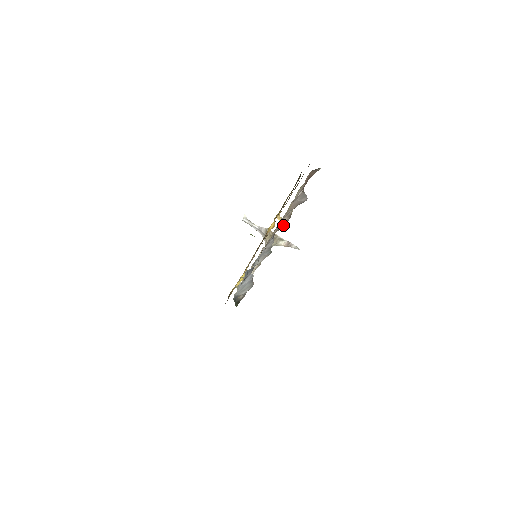
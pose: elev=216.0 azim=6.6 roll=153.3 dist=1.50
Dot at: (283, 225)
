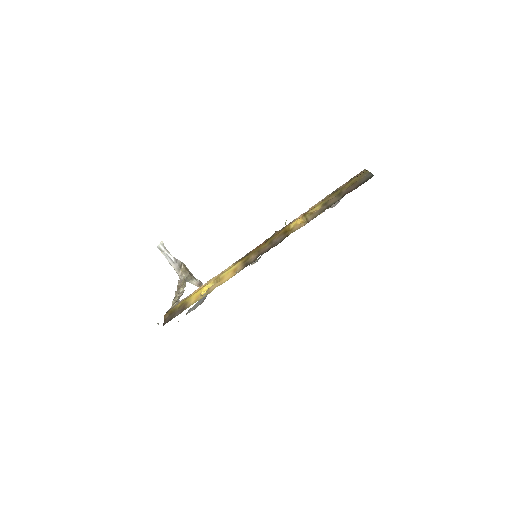
Dot at: occluded
